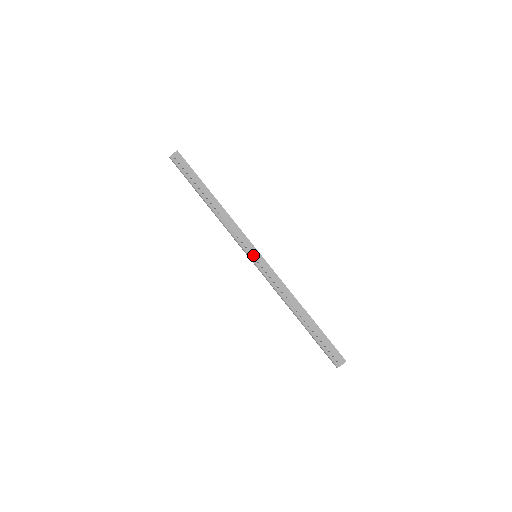
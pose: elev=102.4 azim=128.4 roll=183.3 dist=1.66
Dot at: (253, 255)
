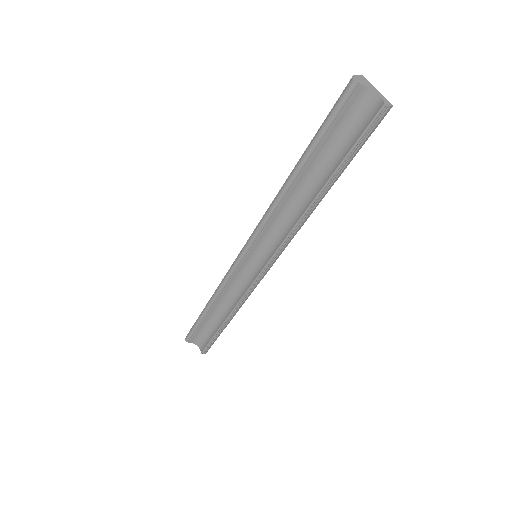
Dot at: occluded
